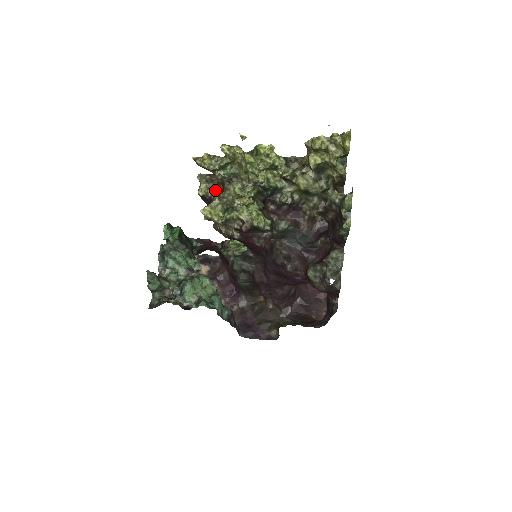
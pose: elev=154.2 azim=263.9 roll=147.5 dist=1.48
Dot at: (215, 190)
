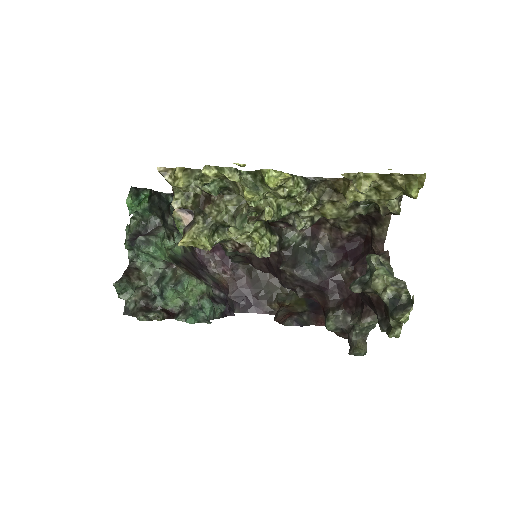
Dot at: (197, 198)
